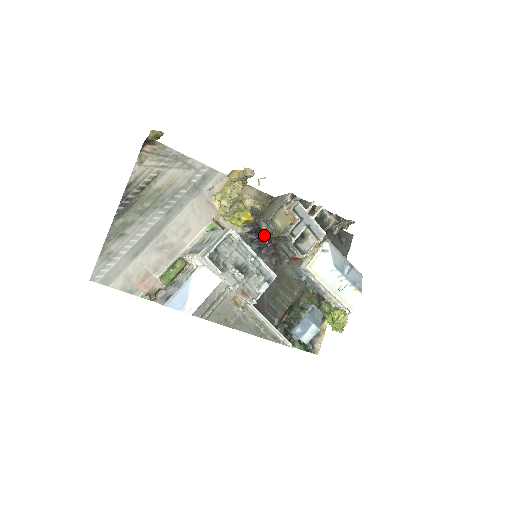
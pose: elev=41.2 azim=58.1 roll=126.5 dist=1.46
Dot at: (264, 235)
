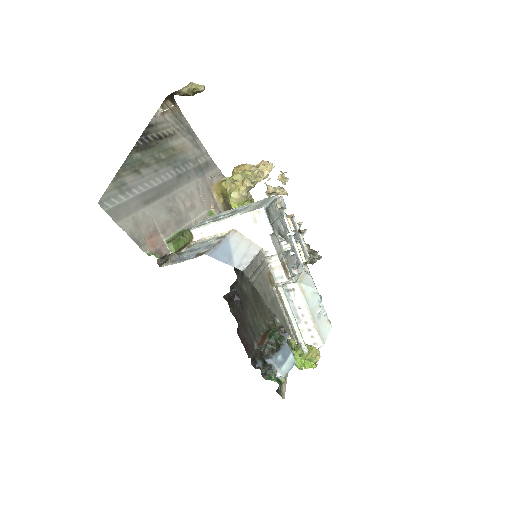
Dot at: occluded
